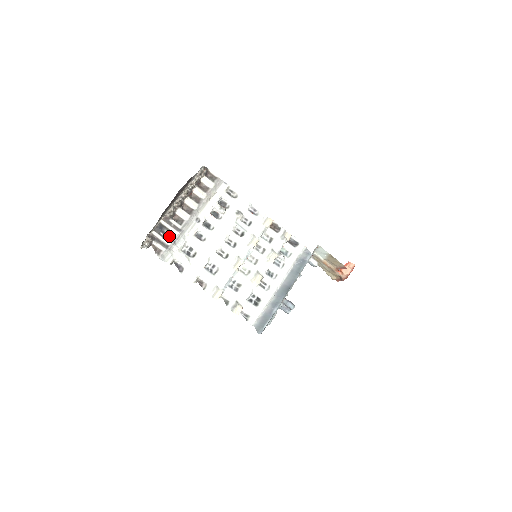
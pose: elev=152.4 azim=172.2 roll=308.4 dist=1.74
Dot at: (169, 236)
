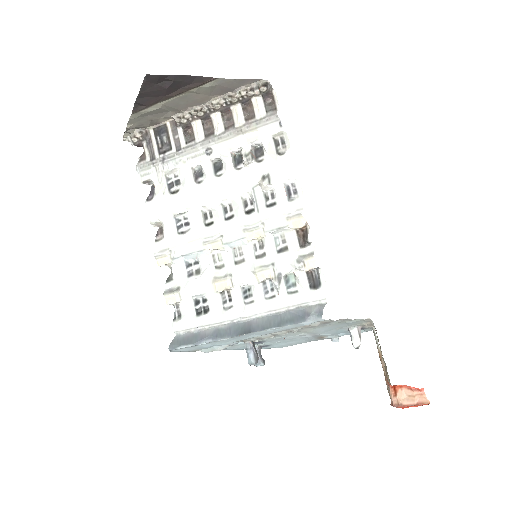
Dot at: (164, 148)
